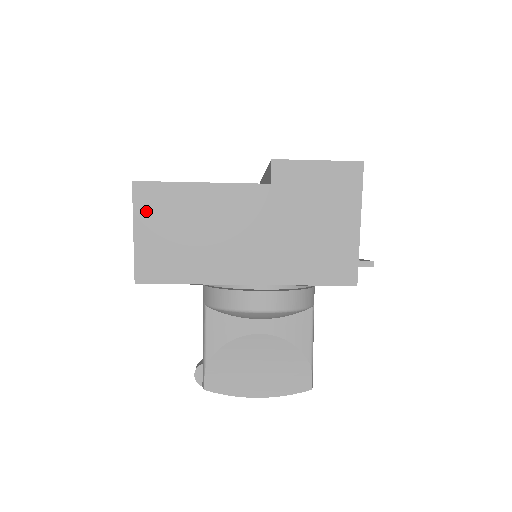
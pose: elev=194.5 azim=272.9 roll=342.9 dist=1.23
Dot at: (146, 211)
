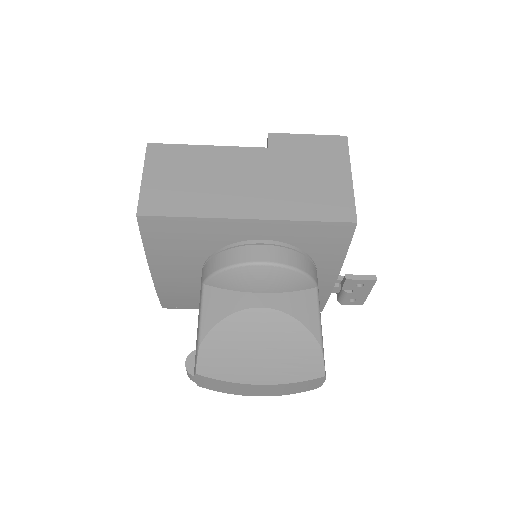
Dot at: (156, 163)
